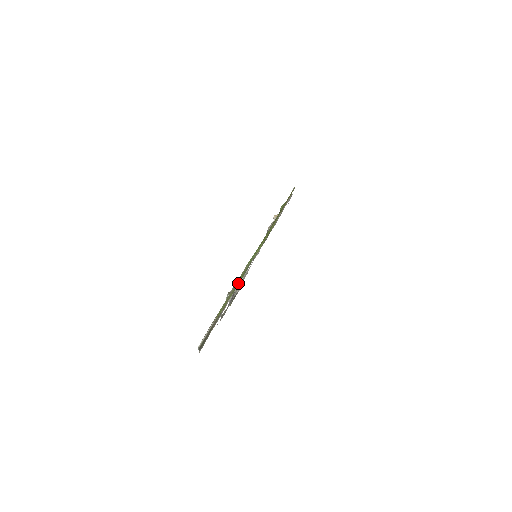
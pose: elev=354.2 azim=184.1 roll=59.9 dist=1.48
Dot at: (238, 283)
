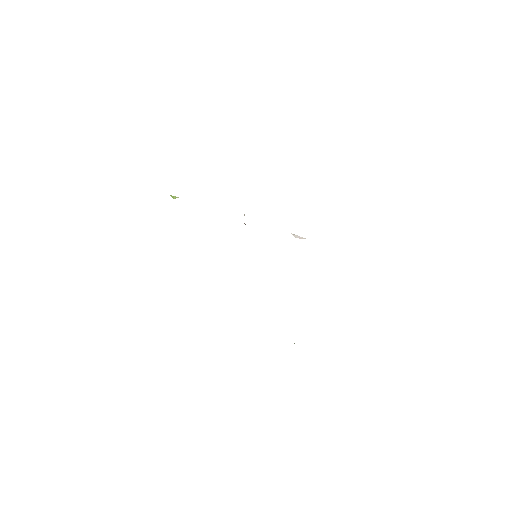
Dot at: occluded
